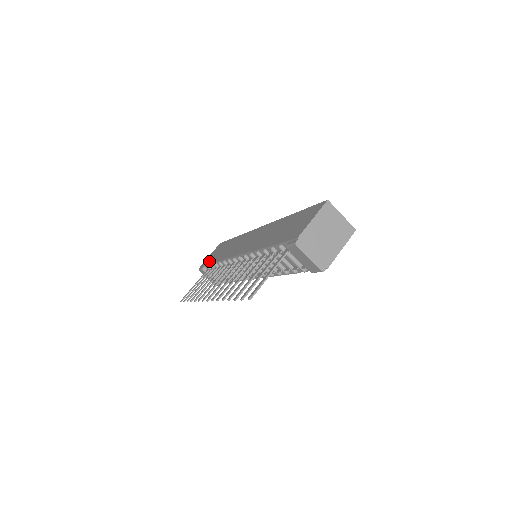
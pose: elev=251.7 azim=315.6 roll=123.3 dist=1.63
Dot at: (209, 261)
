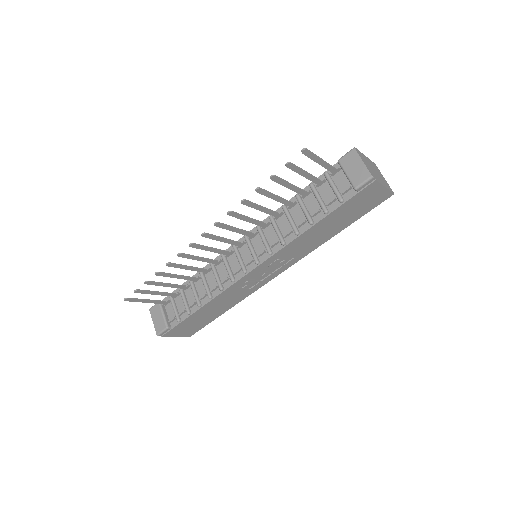
Dot at: occluded
